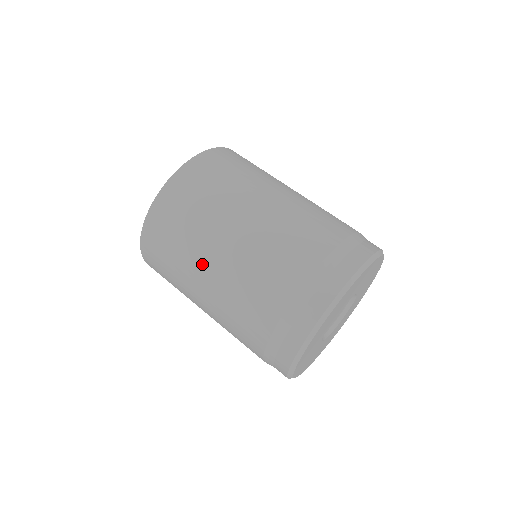
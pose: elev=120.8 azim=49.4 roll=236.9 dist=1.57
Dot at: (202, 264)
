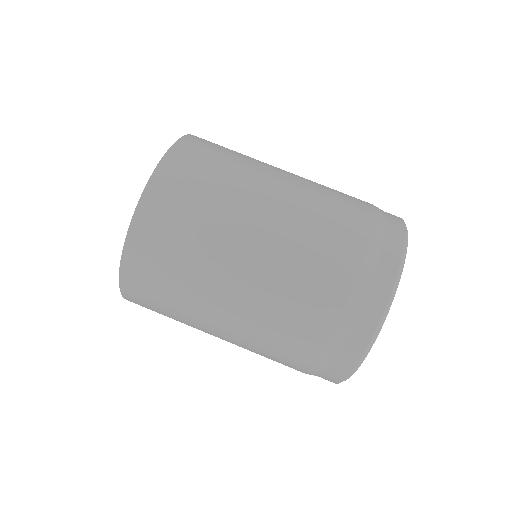
Dot at: (207, 332)
